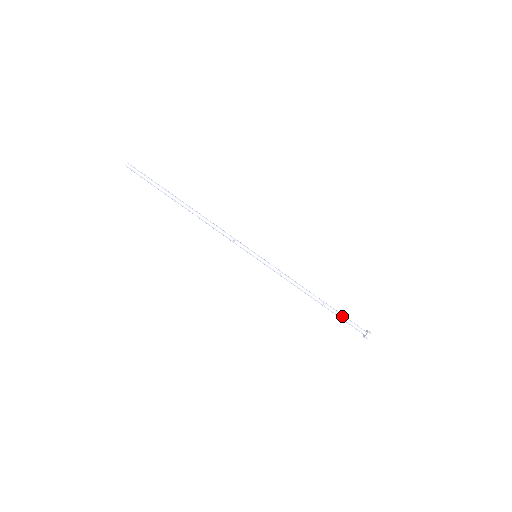
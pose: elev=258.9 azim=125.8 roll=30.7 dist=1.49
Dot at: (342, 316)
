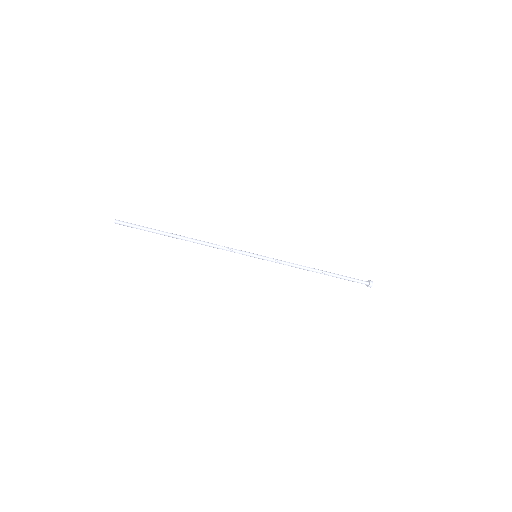
Dot at: (344, 278)
